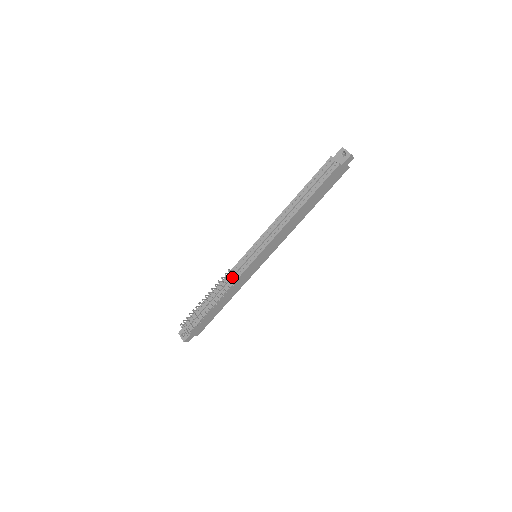
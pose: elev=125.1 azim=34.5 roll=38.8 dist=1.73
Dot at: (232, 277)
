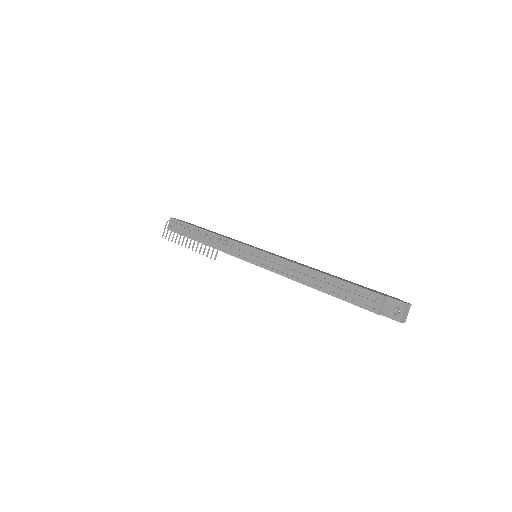
Dot at: (224, 245)
